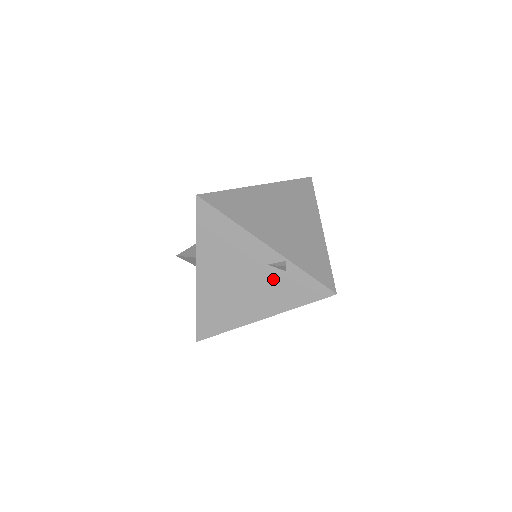
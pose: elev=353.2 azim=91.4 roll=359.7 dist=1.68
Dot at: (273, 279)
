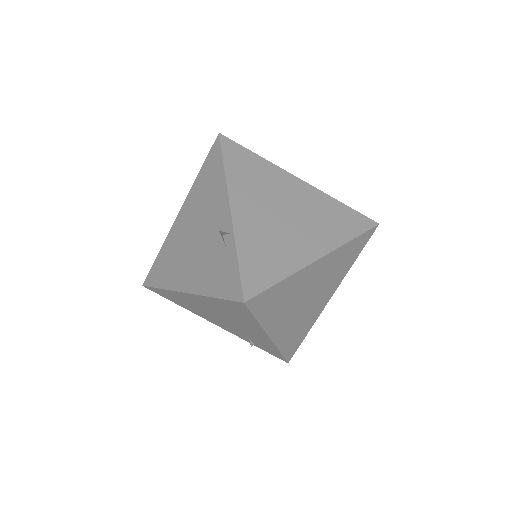
Dot at: (214, 250)
